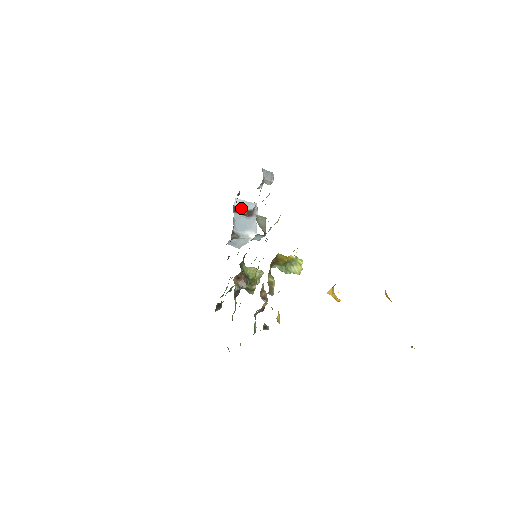
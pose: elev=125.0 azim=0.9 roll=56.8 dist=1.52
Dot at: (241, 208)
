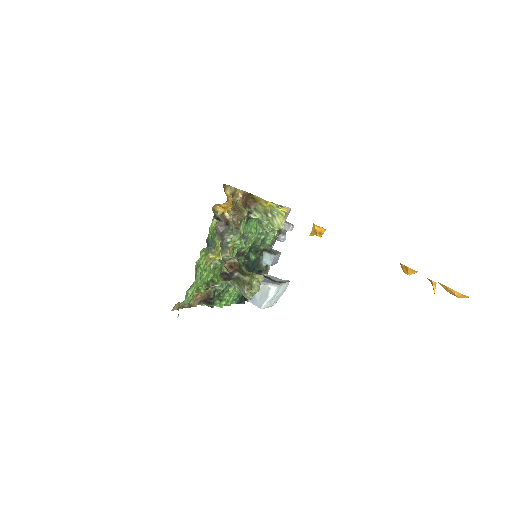
Dot at: (270, 278)
